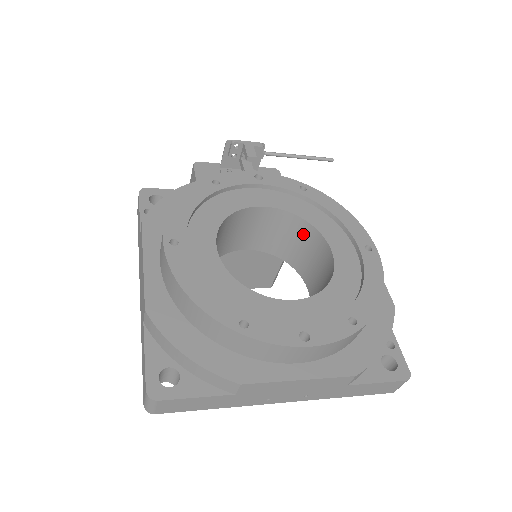
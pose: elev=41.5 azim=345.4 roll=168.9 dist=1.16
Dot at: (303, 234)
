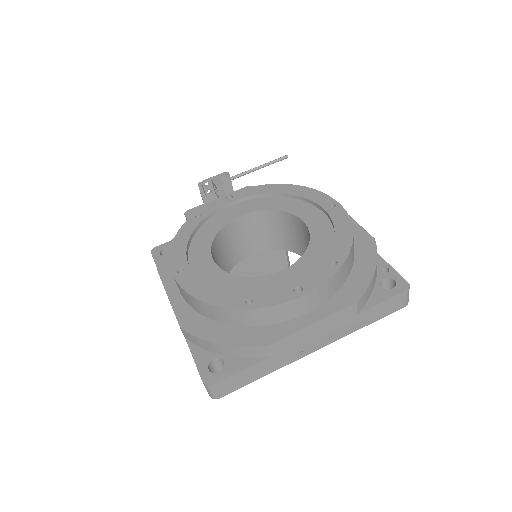
Dot at: (281, 221)
